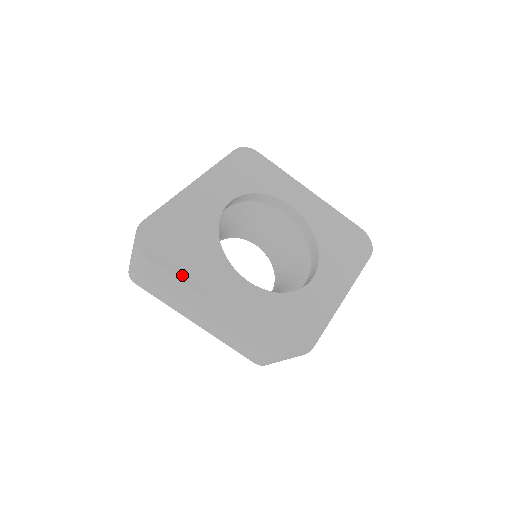
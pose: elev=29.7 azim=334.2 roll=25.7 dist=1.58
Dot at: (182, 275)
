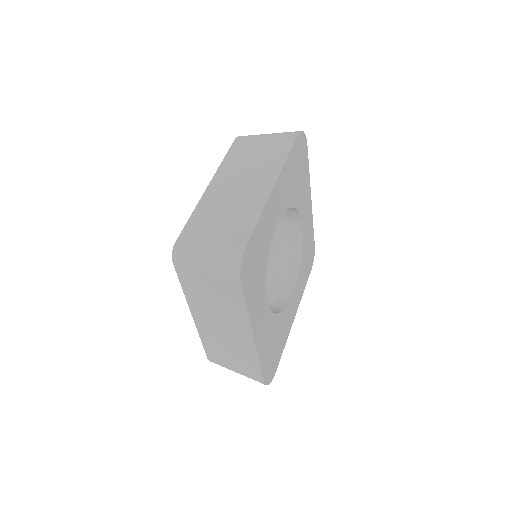
Dot at: (284, 345)
